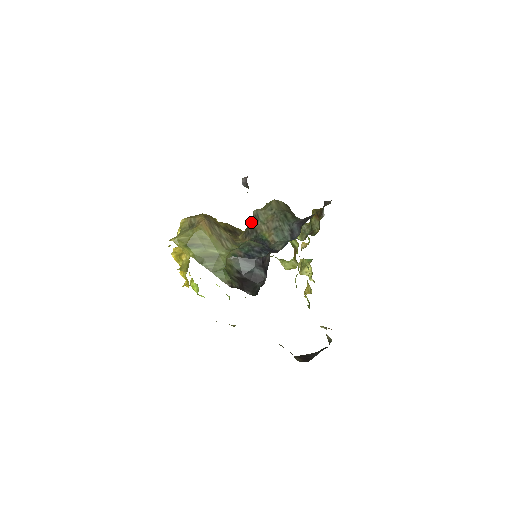
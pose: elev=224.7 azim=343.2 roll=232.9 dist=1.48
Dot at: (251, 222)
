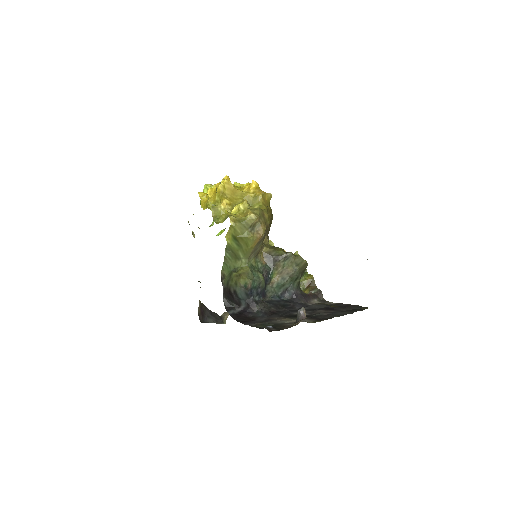
Dot at: (280, 256)
